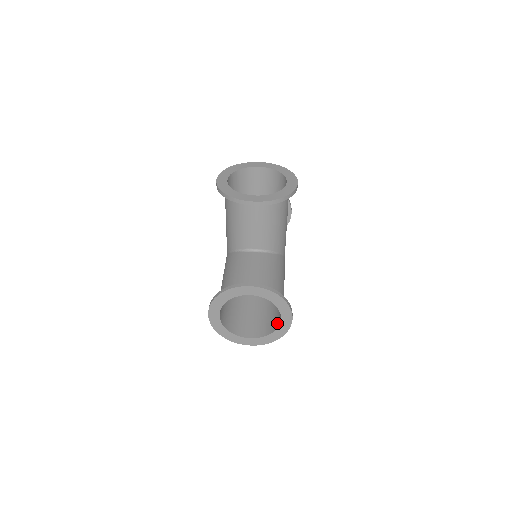
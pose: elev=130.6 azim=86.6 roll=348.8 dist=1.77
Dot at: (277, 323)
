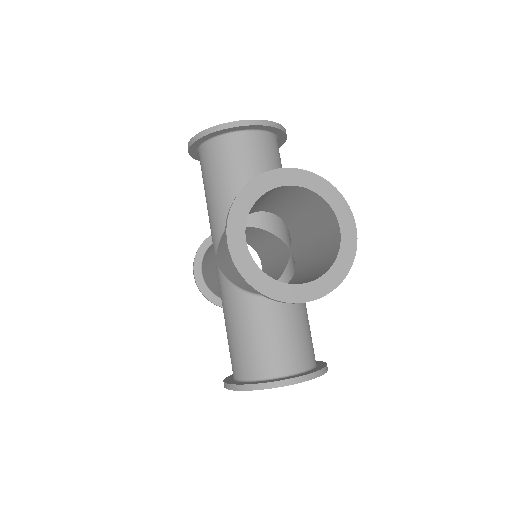
Dot at: (334, 251)
